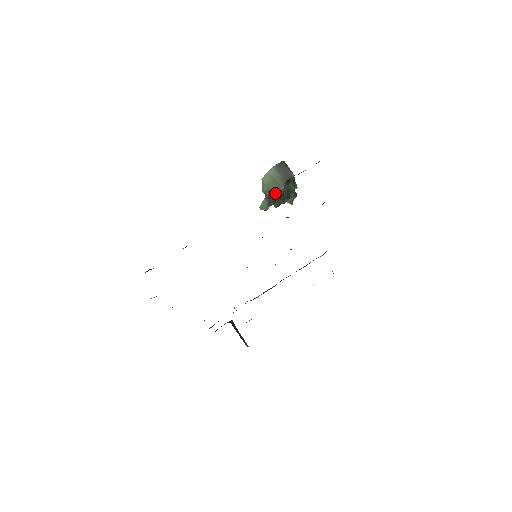
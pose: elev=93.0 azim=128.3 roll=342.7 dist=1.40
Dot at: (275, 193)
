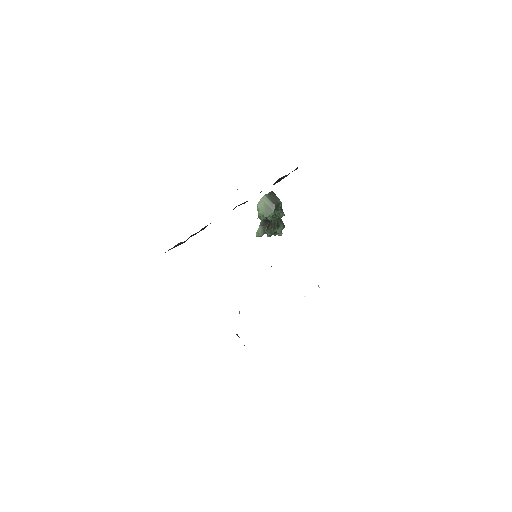
Dot at: (268, 216)
